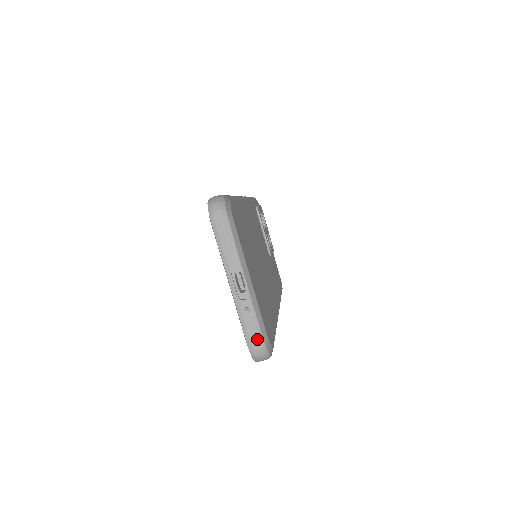
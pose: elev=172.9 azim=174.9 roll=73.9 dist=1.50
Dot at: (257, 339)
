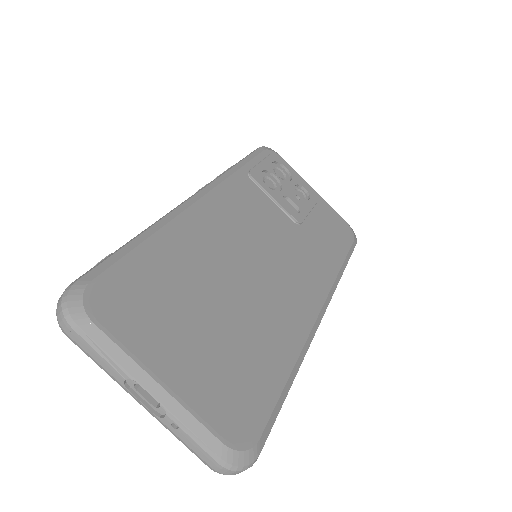
Dot at: (210, 459)
